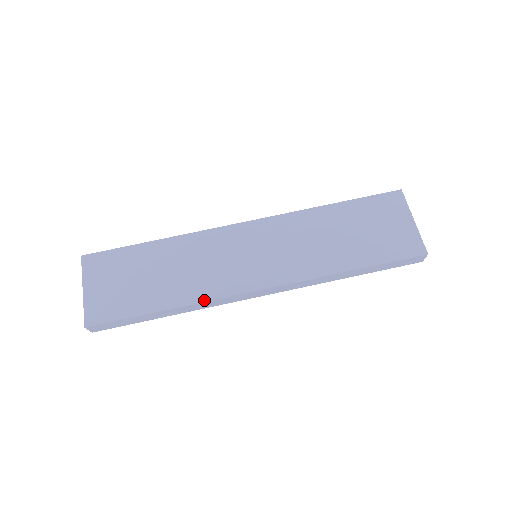
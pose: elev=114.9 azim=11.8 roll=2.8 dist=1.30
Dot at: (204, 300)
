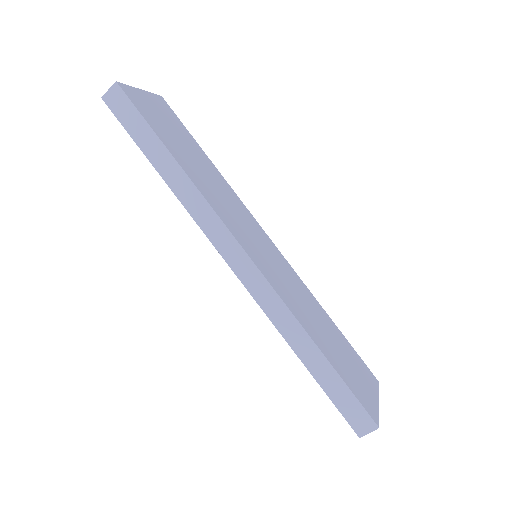
Dot at: (207, 199)
